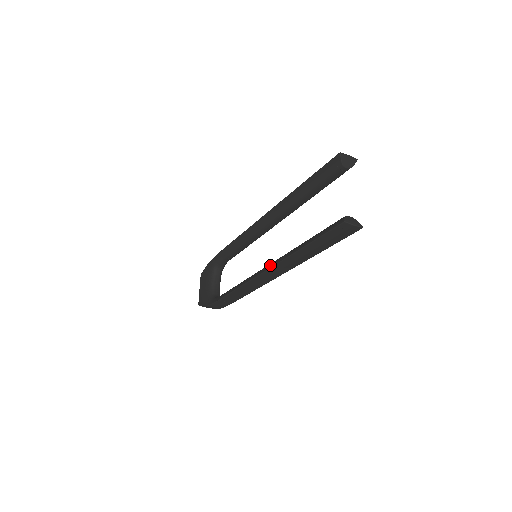
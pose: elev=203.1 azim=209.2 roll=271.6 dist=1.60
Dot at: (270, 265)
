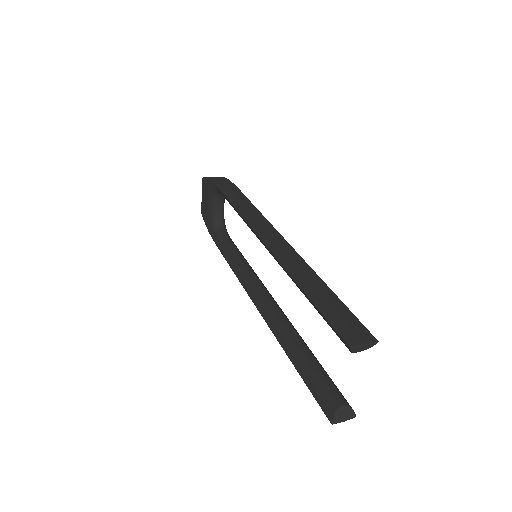
Dot at: (264, 313)
